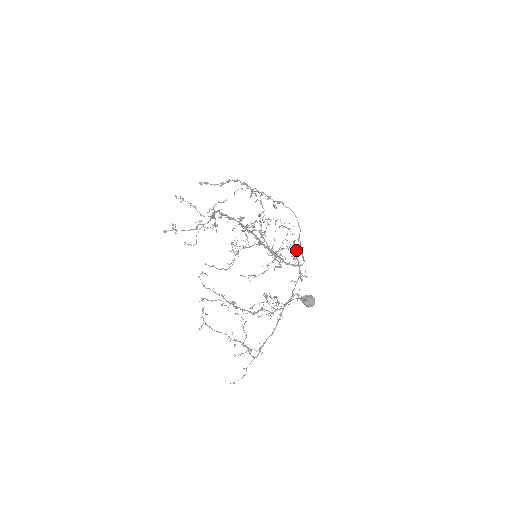
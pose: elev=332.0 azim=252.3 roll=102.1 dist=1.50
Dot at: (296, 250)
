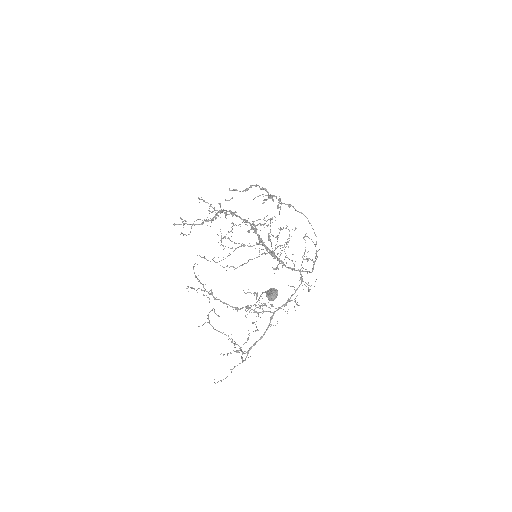
Dot at: (302, 256)
